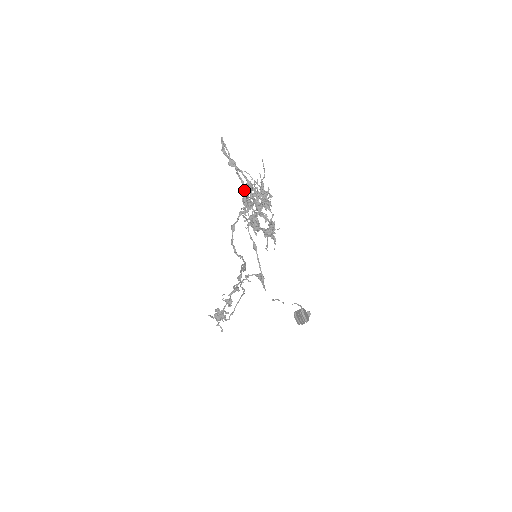
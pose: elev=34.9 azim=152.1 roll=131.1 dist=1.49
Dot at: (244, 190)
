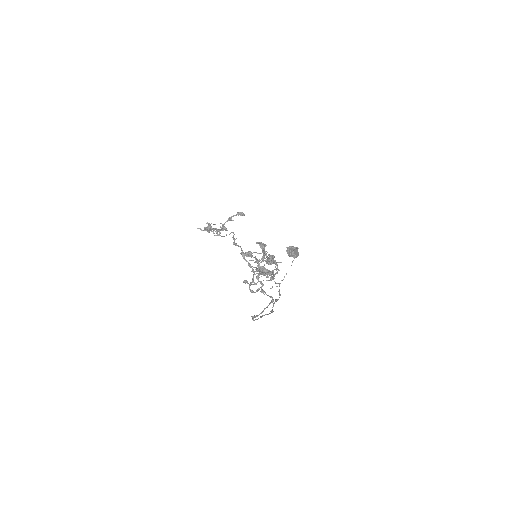
Dot at: occluded
